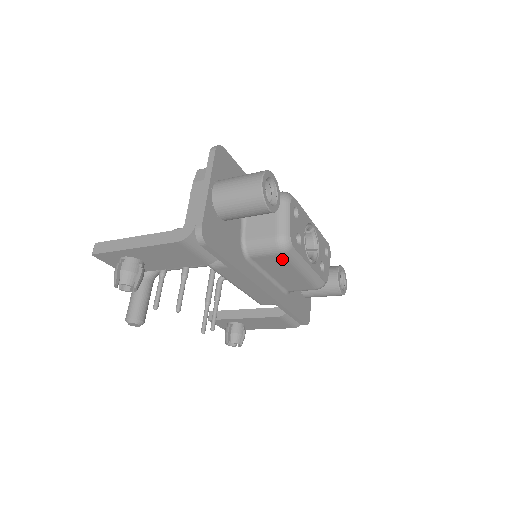
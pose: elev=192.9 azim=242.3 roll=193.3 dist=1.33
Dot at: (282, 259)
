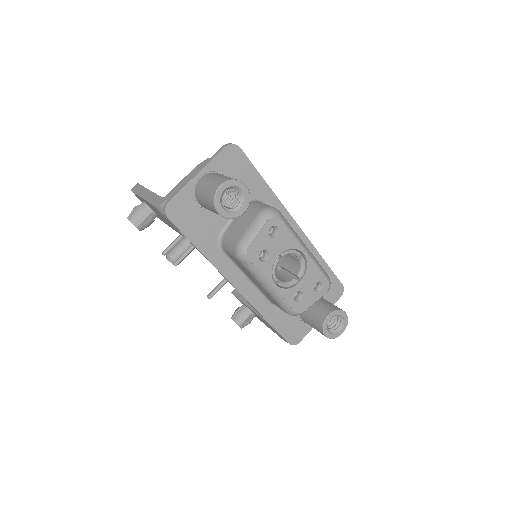
Dot at: (242, 265)
